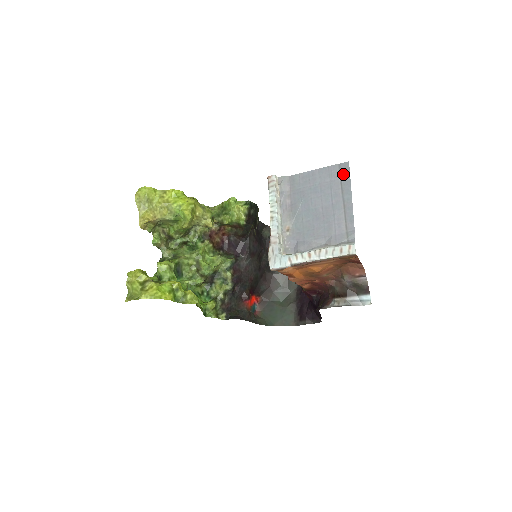
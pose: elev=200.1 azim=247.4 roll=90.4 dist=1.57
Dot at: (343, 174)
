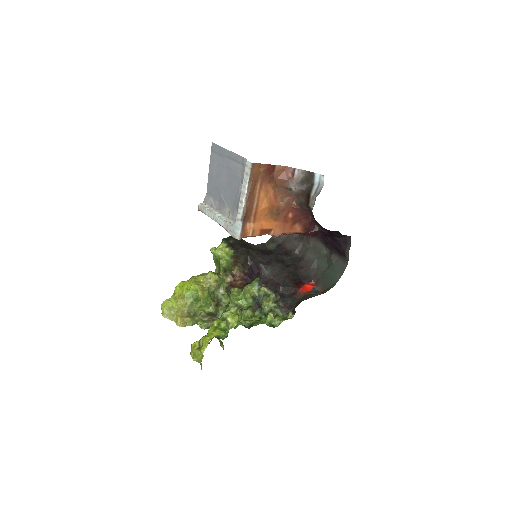
Dot at: (216, 150)
